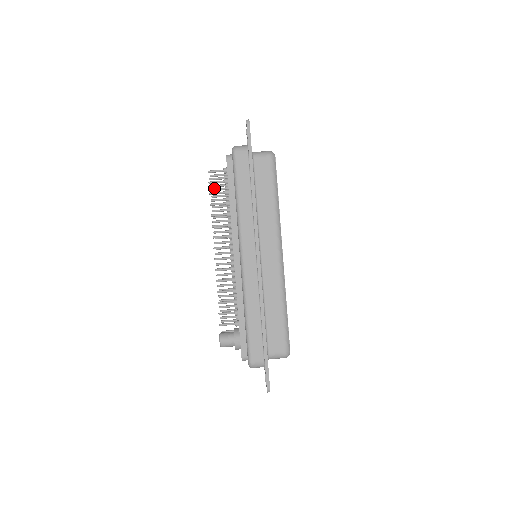
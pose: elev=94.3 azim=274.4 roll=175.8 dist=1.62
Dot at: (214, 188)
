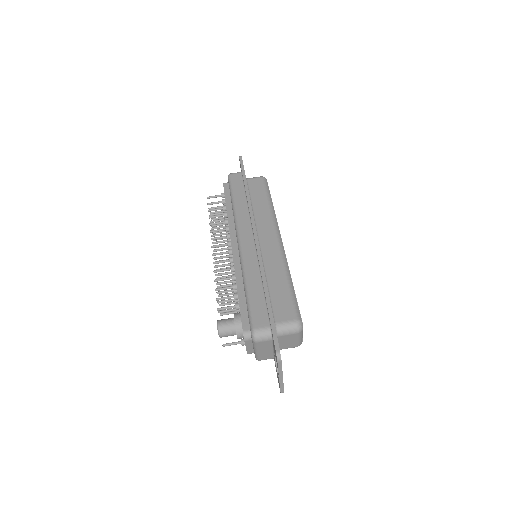
Dot at: occluded
